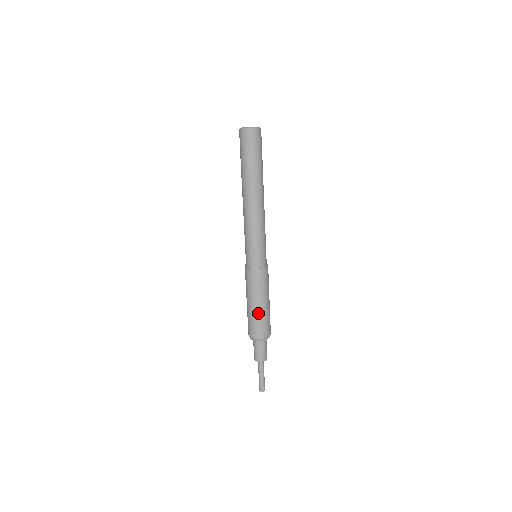
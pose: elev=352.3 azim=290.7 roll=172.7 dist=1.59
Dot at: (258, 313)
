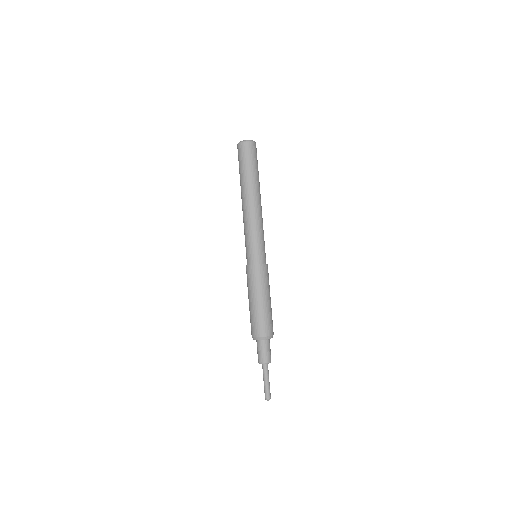
Dot at: (268, 309)
